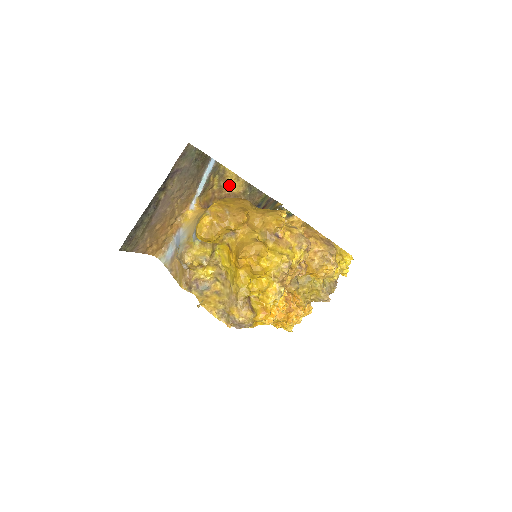
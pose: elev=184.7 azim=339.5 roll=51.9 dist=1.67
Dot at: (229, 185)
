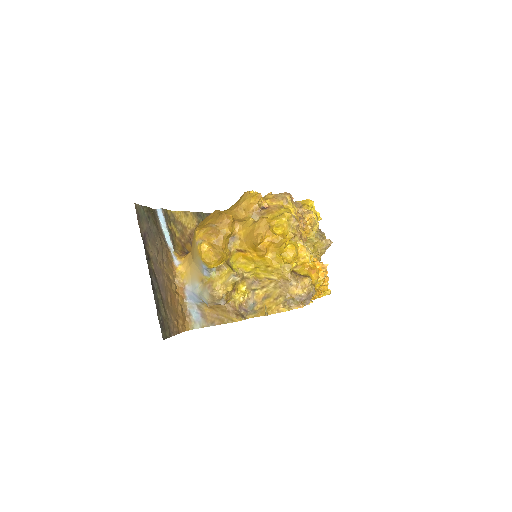
Dot at: (184, 225)
